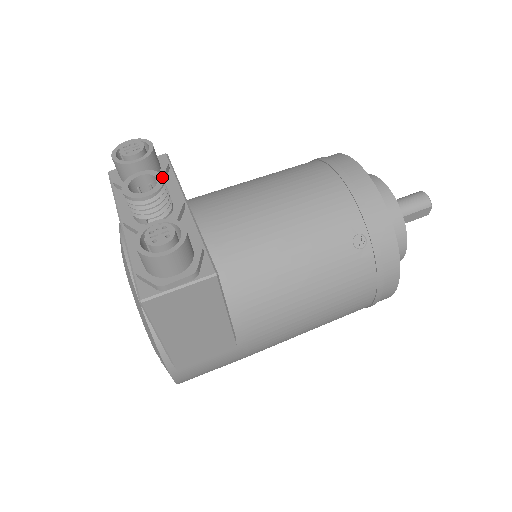
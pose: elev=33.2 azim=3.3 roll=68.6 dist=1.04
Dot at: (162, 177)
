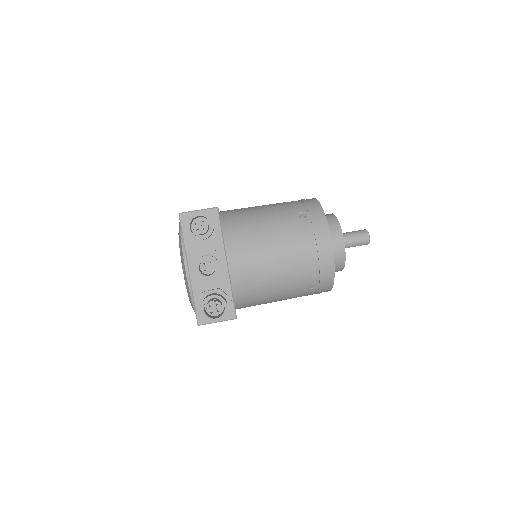
Dot at: (218, 266)
